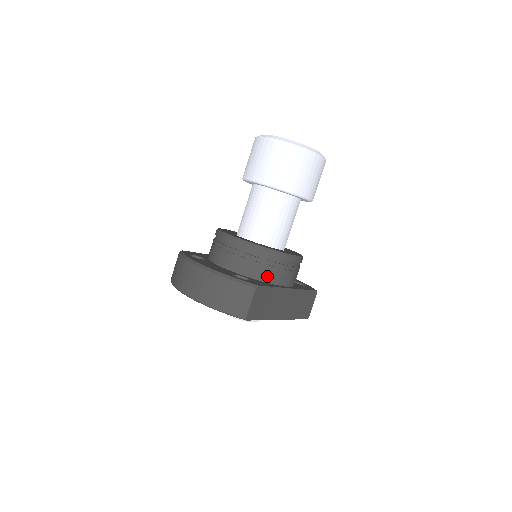
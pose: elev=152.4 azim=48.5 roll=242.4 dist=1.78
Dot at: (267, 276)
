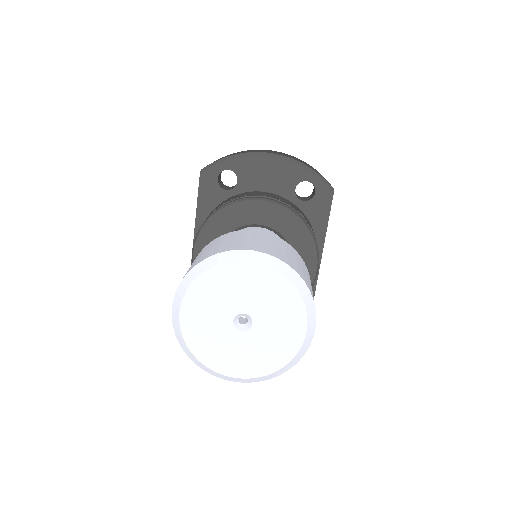
Dot at: occluded
